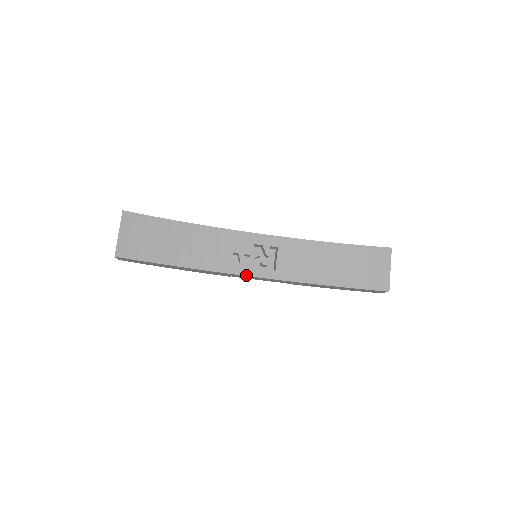
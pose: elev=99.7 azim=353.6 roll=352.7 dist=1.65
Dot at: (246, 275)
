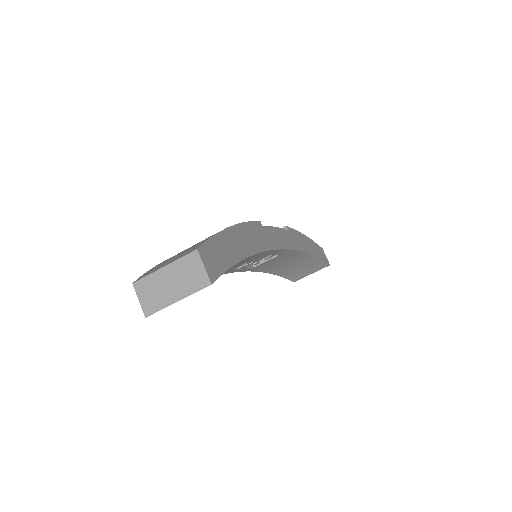
Dot at: (232, 272)
